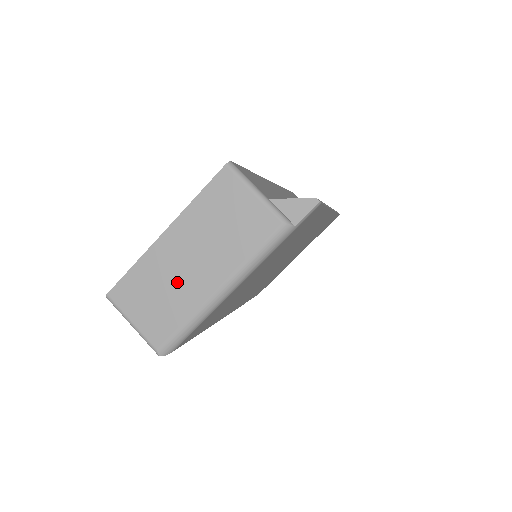
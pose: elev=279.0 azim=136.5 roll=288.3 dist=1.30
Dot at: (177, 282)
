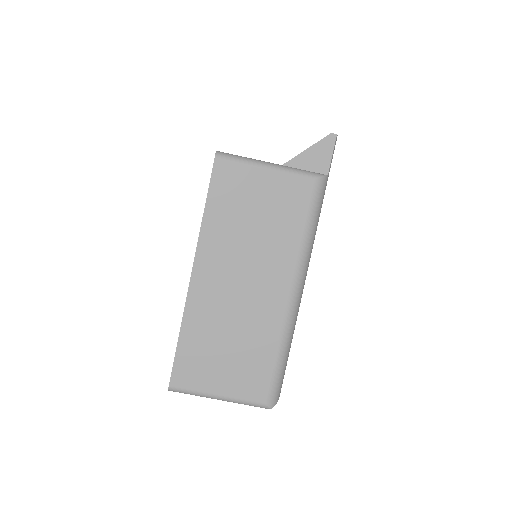
Dot at: (241, 317)
